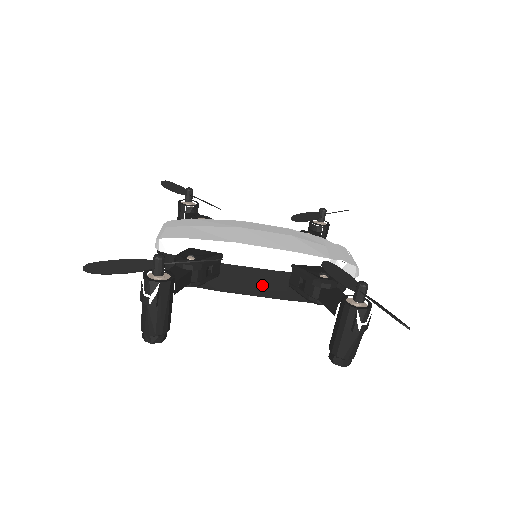
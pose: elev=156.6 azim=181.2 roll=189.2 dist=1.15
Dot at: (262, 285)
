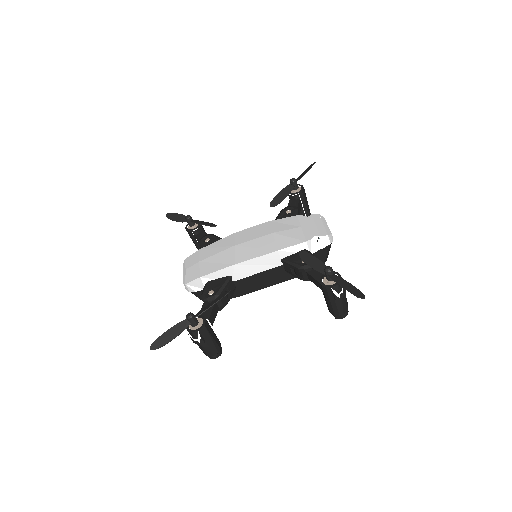
Dot at: (268, 280)
